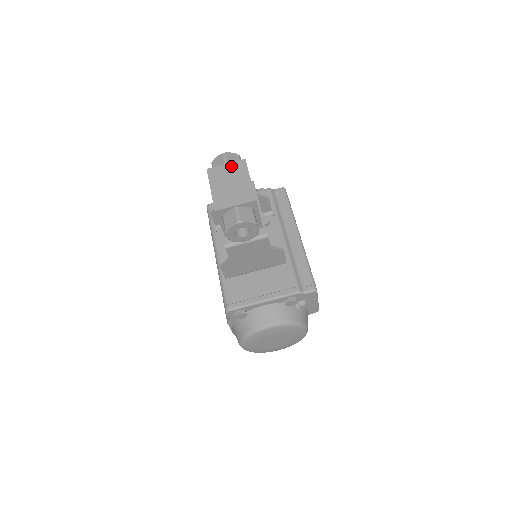
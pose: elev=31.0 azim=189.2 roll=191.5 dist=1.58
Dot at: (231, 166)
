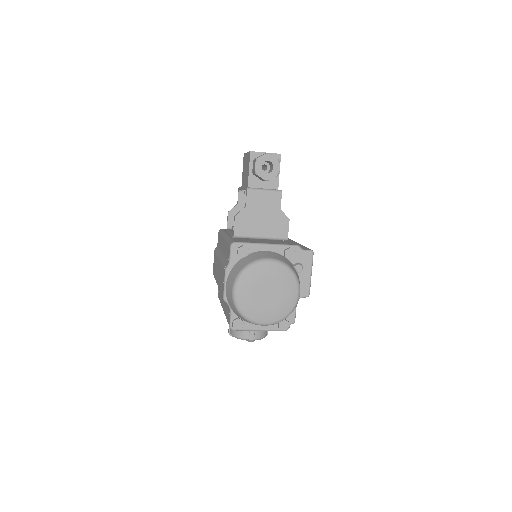
Dot at: occluded
